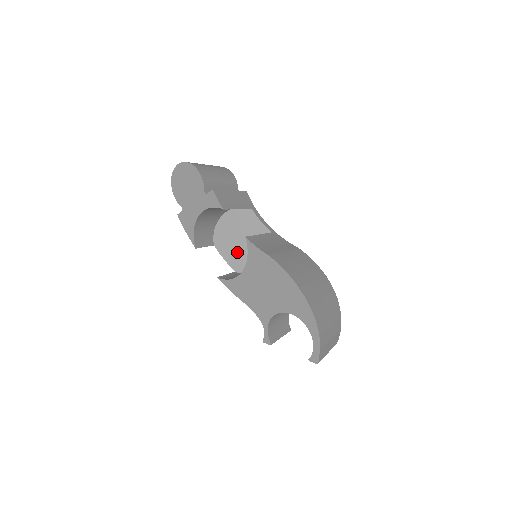
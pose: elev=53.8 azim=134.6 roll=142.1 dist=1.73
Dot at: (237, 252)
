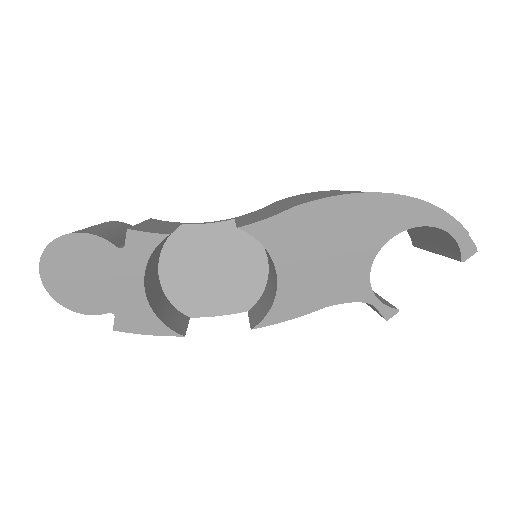
Dot at: (224, 289)
